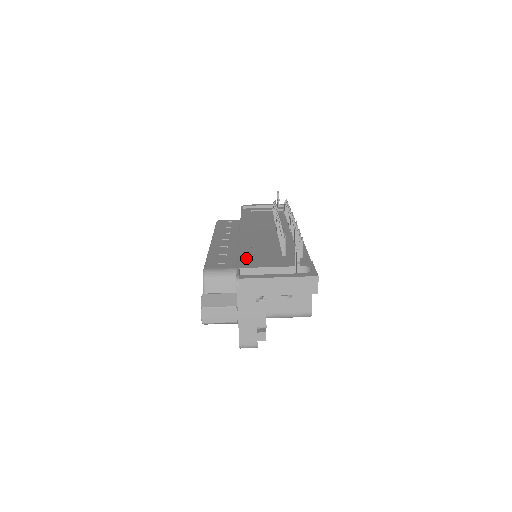
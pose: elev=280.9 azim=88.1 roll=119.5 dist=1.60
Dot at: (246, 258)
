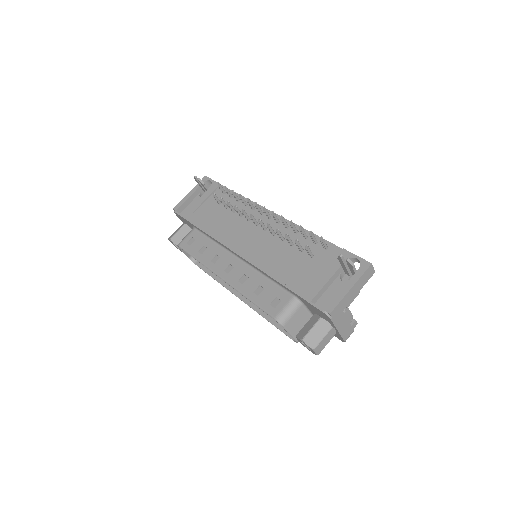
Dot at: (296, 285)
